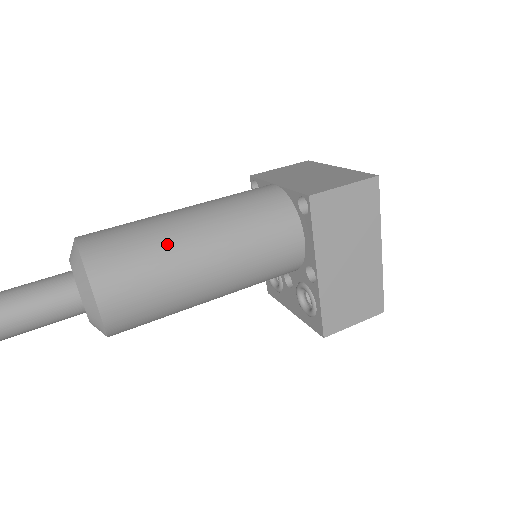
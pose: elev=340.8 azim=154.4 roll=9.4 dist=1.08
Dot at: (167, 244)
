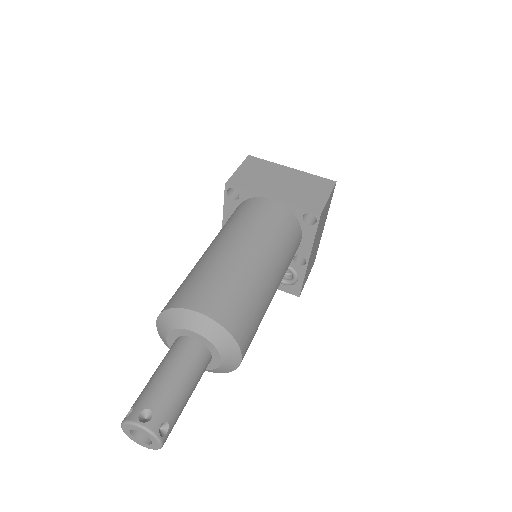
Dot at: (259, 286)
